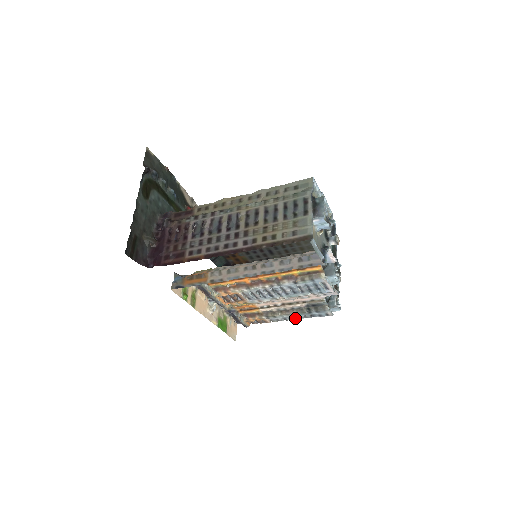
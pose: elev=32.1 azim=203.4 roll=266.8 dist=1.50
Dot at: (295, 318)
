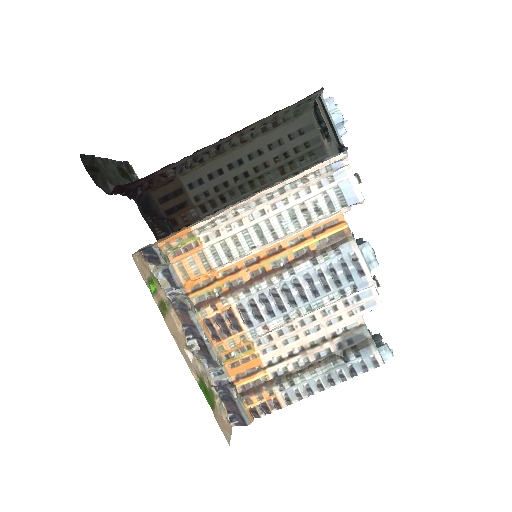
Dot at: (325, 383)
